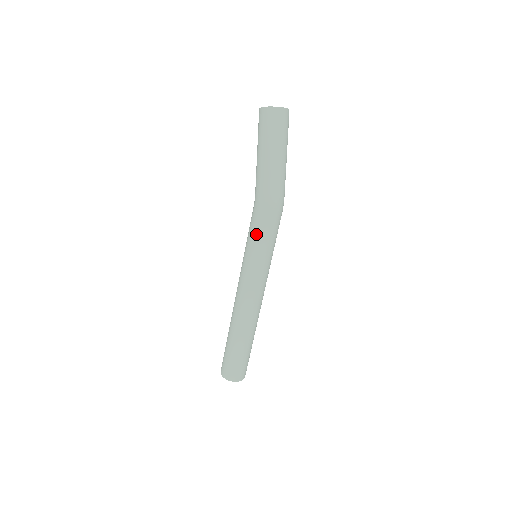
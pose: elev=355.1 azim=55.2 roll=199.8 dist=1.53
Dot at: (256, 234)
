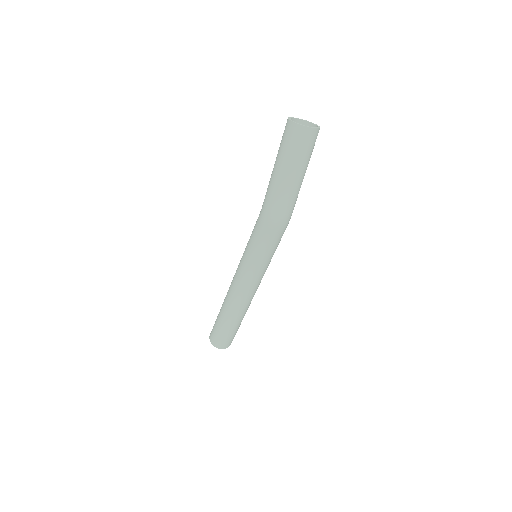
Dot at: (254, 241)
